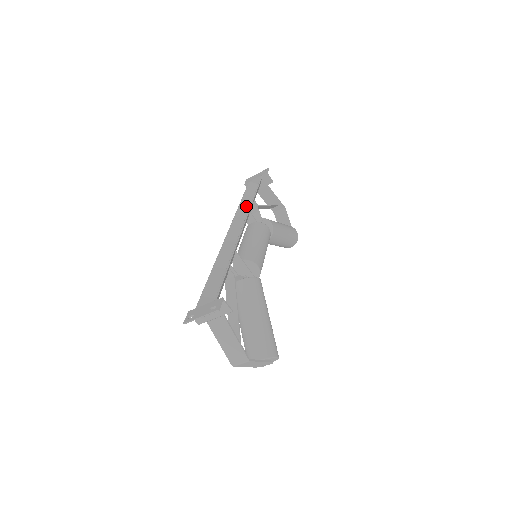
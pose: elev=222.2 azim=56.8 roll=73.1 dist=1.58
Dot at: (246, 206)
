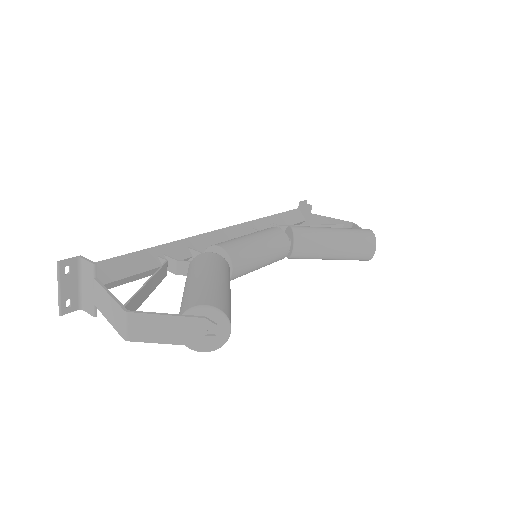
Dot at: occluded
